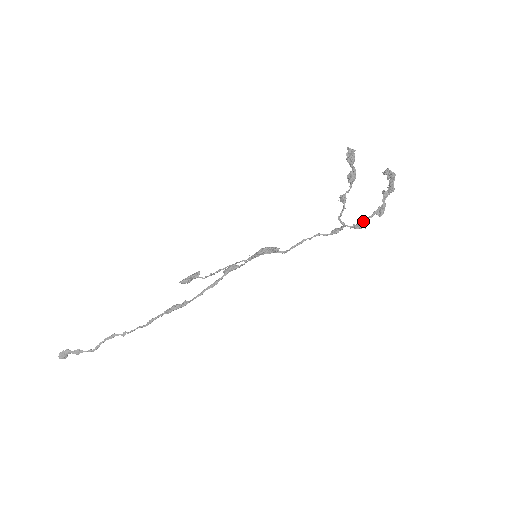
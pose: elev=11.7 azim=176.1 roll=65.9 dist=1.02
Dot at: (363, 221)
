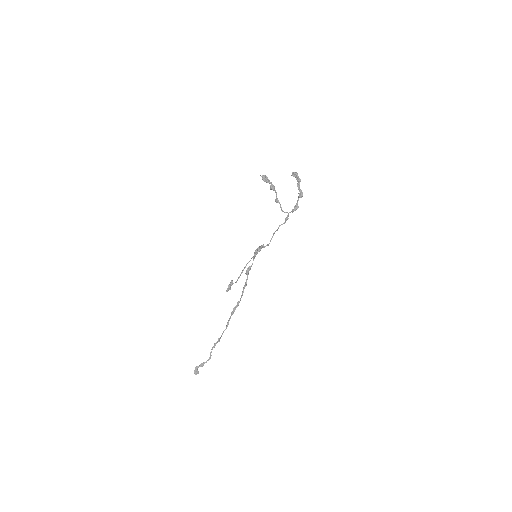
Dot at: (296, 205)
